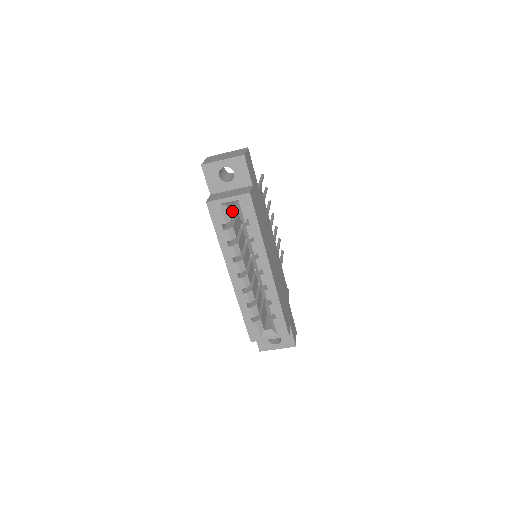
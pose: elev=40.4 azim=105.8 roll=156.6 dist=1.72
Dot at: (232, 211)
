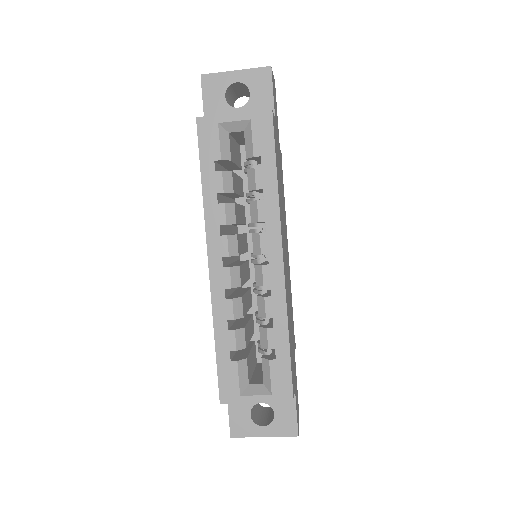
Dot at: (234, 156)
